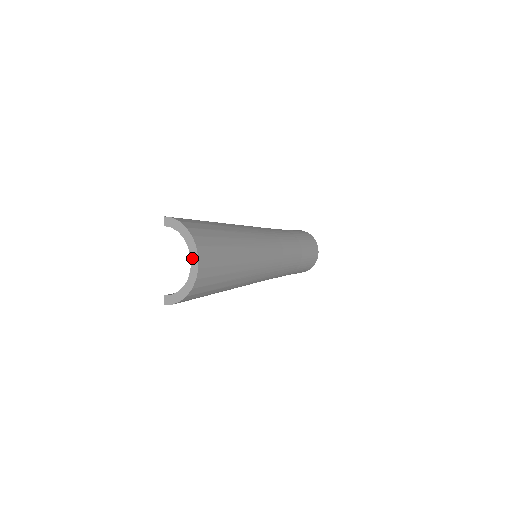
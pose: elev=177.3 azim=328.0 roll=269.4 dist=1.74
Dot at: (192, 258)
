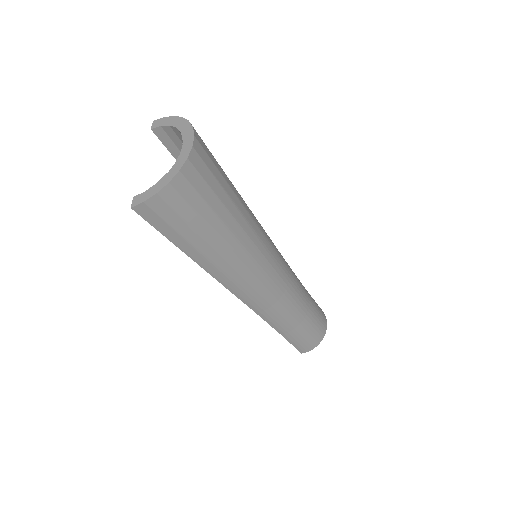
Dot at: (185, 140)
